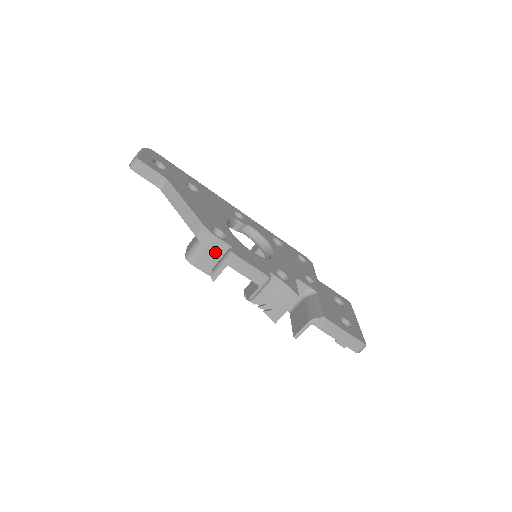
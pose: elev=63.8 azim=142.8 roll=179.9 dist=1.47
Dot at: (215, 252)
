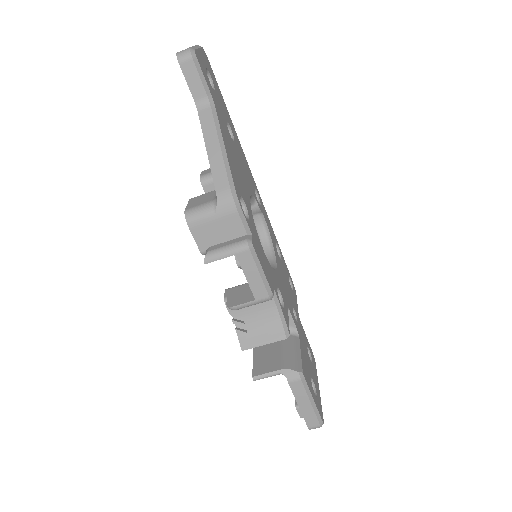
Dot at: (228, 229)
